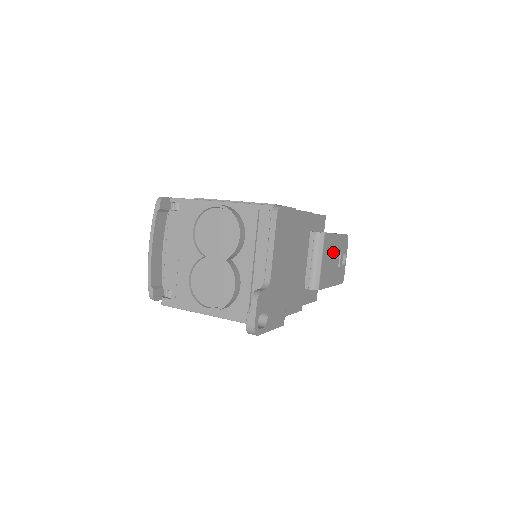
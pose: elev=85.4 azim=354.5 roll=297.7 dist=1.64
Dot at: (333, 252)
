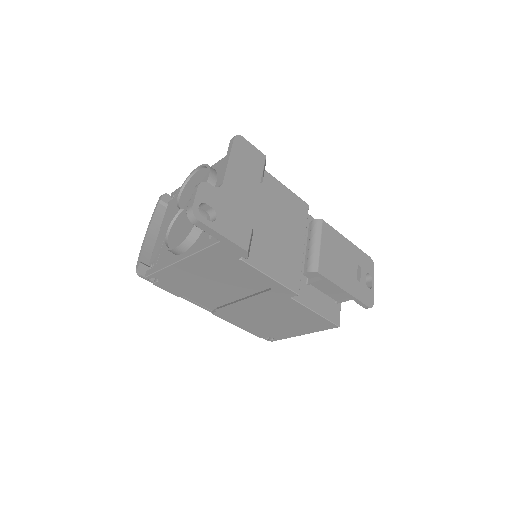
Dot at: (343, 254)
